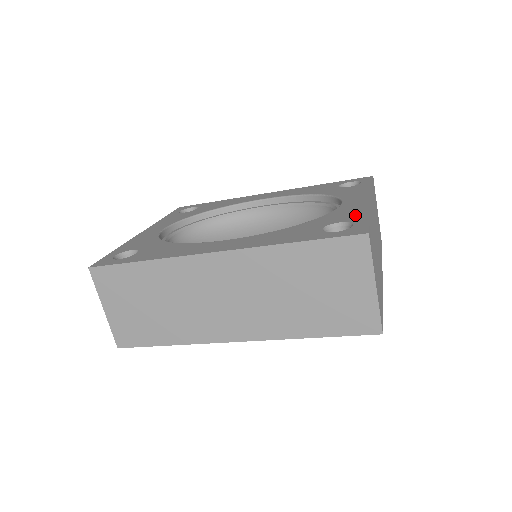
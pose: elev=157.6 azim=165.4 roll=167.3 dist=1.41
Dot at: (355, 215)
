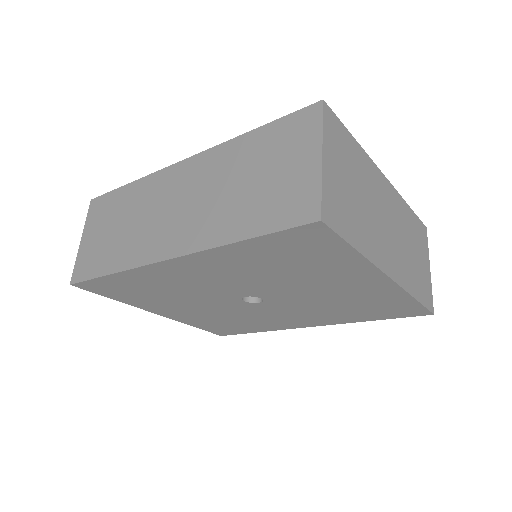
Dot at: occluded
